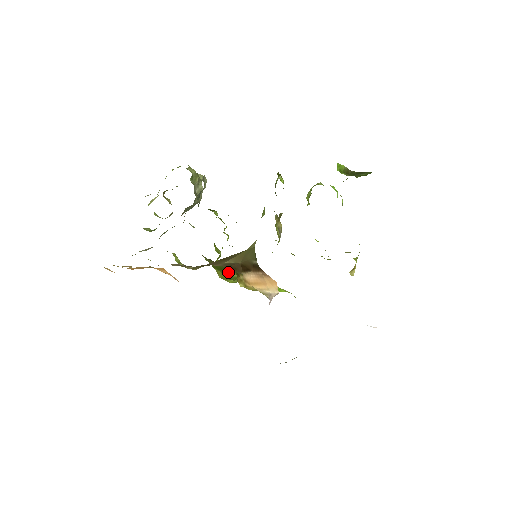
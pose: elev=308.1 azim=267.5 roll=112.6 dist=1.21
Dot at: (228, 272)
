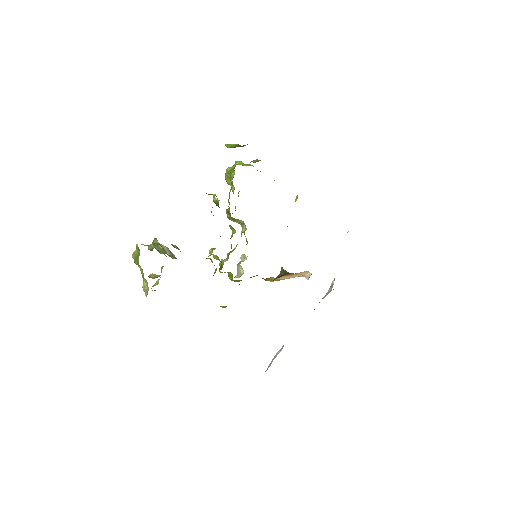
Dot at: occluded
